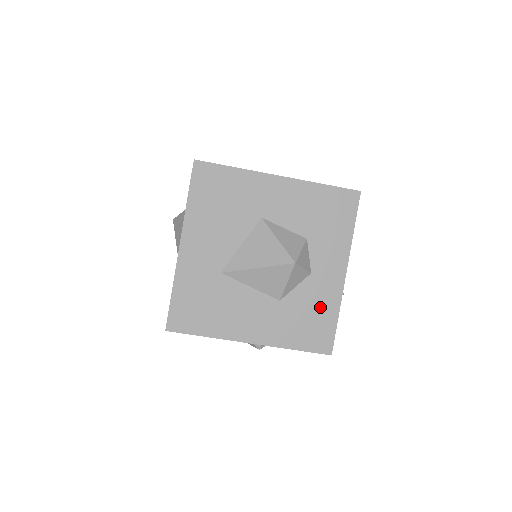
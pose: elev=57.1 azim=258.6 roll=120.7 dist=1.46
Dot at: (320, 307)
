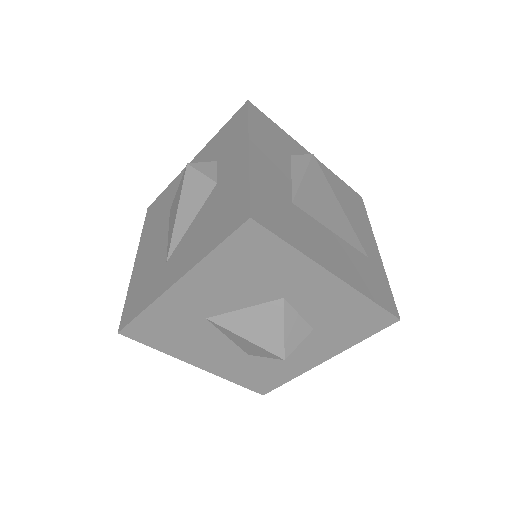
Dot at: (281, 370)
